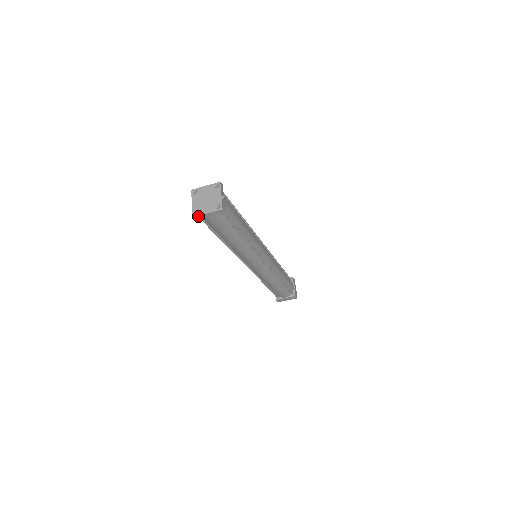
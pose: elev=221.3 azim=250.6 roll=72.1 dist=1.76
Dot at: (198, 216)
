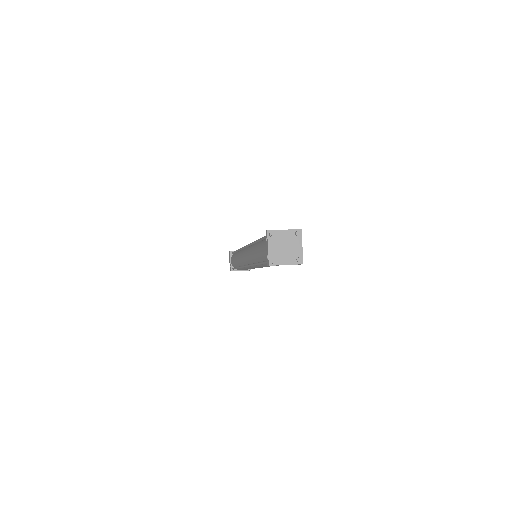
Dot at: (275, 265)
